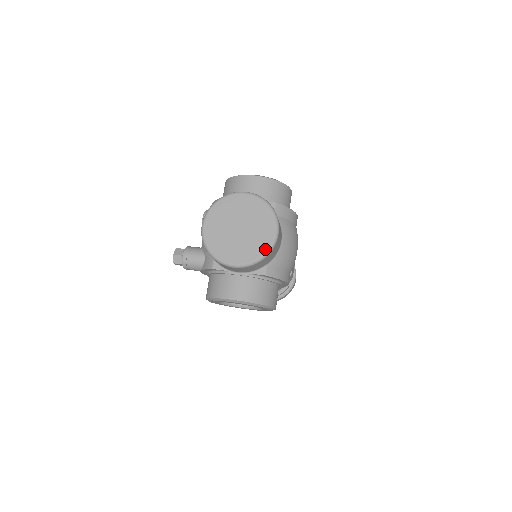
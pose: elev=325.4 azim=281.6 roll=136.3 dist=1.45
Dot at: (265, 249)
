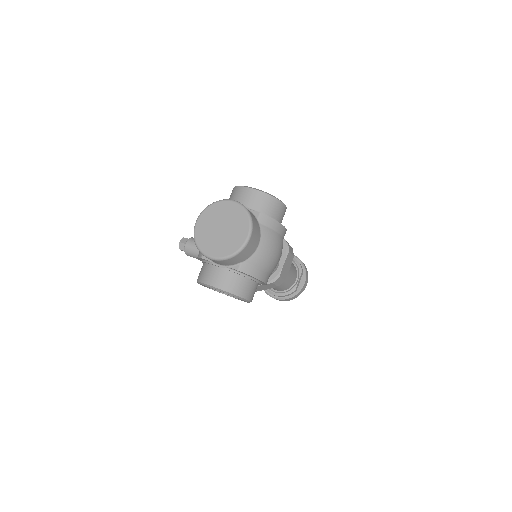
Dot at: (236, 249)
